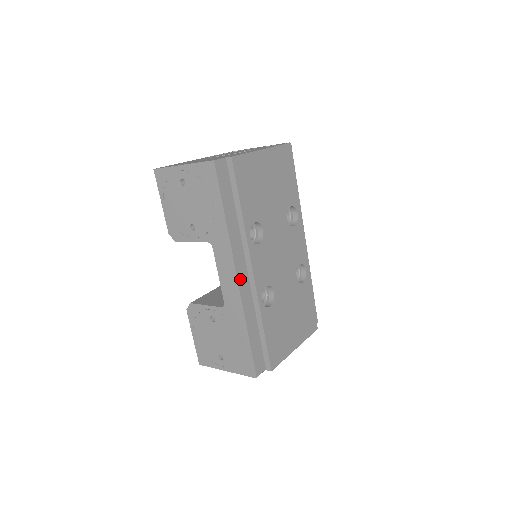
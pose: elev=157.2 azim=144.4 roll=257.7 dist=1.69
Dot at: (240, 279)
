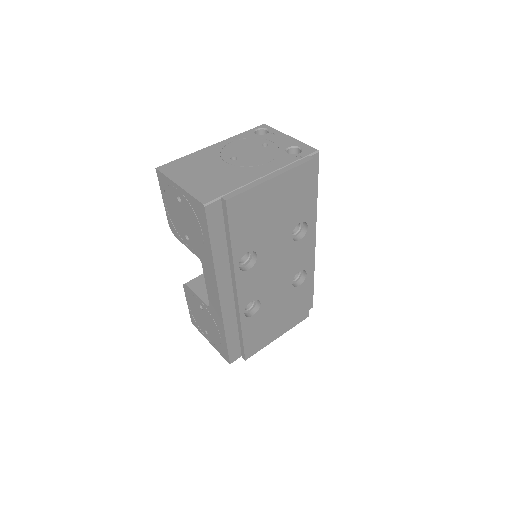
Dot at: (223, 299)
